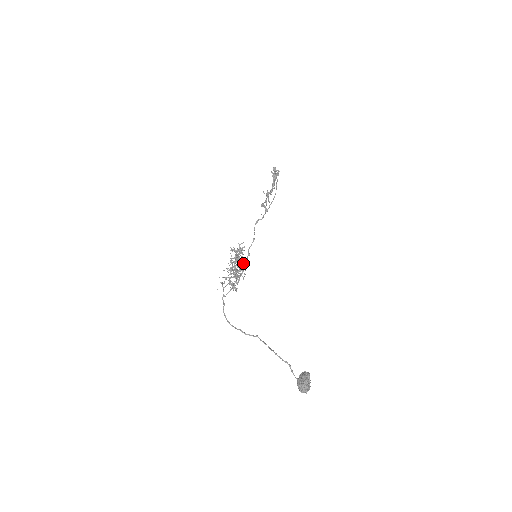
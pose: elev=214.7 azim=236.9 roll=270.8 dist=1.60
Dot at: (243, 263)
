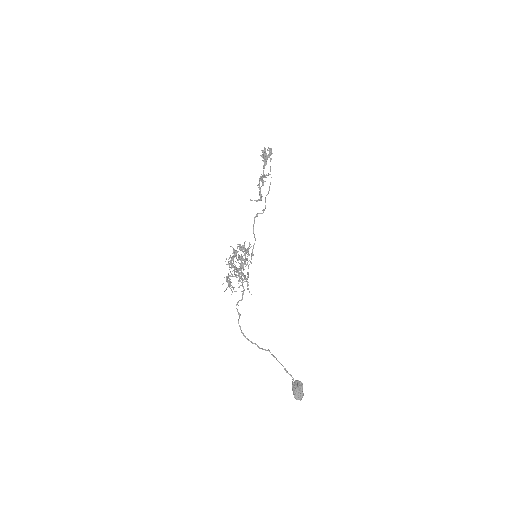
Dot at: occluded
